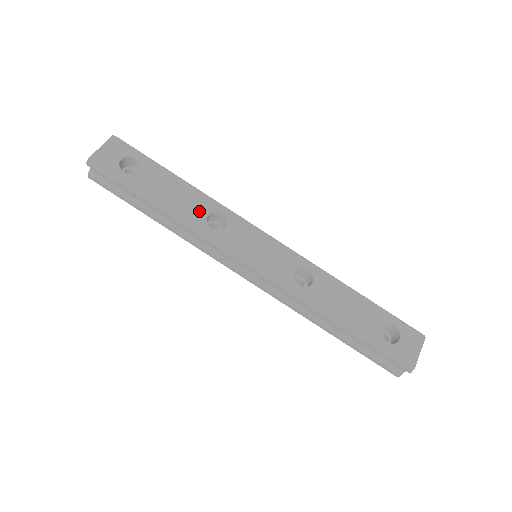
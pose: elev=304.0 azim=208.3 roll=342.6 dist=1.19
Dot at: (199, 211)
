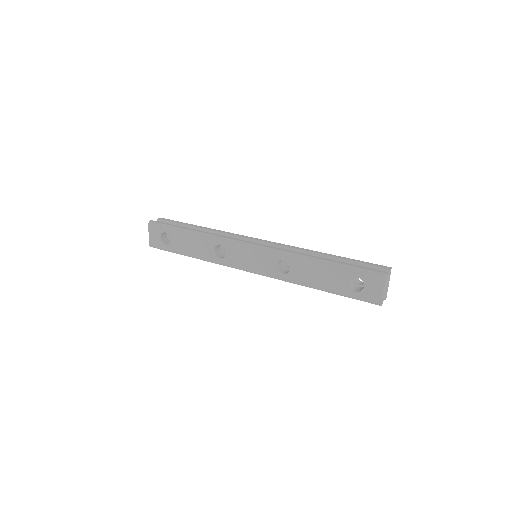
Dot at: (209, 250)
